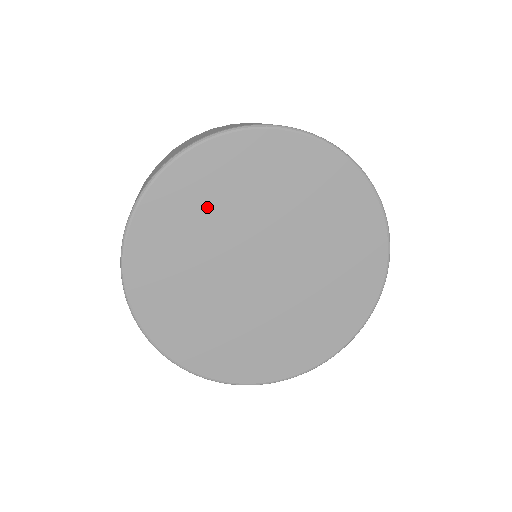
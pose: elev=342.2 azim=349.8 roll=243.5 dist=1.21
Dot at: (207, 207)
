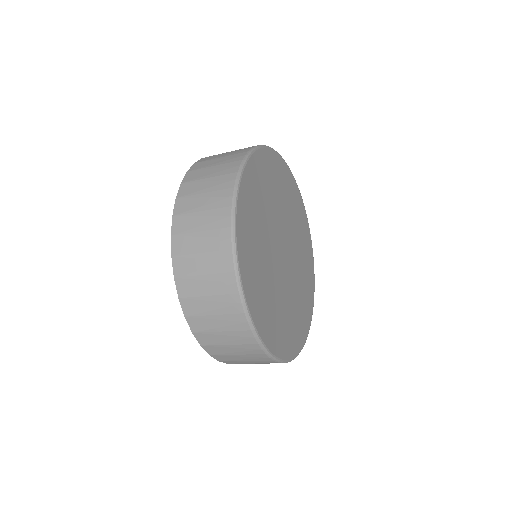
Dot at: (257, 220)
